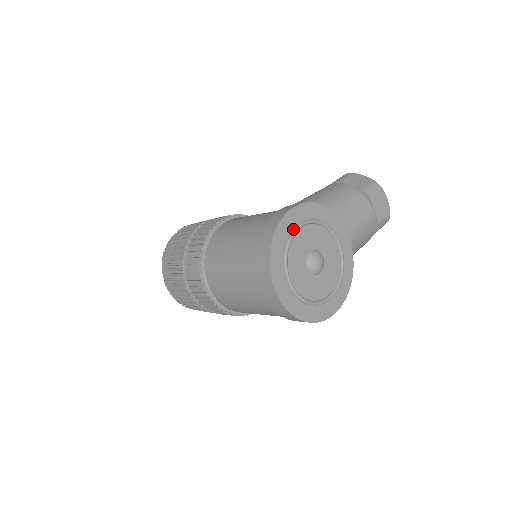
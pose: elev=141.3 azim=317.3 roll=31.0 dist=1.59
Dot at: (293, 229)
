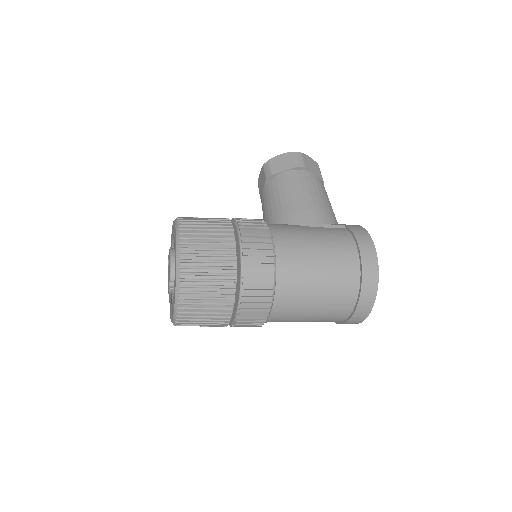
Dot at: occluded
